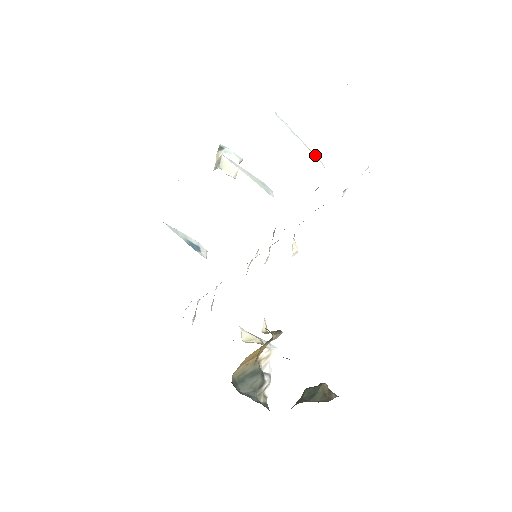
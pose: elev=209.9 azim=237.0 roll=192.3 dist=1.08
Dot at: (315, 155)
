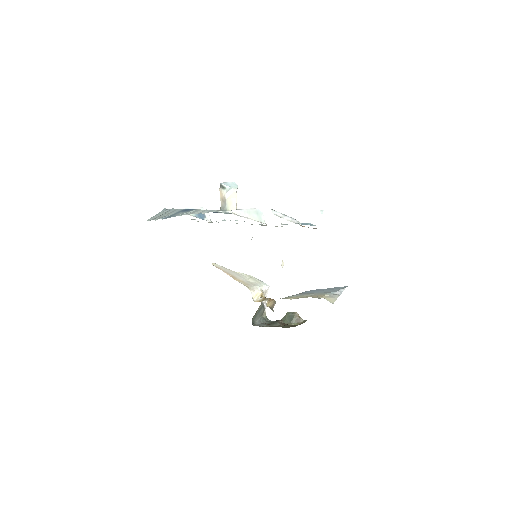
Dot at: (296, 222)
